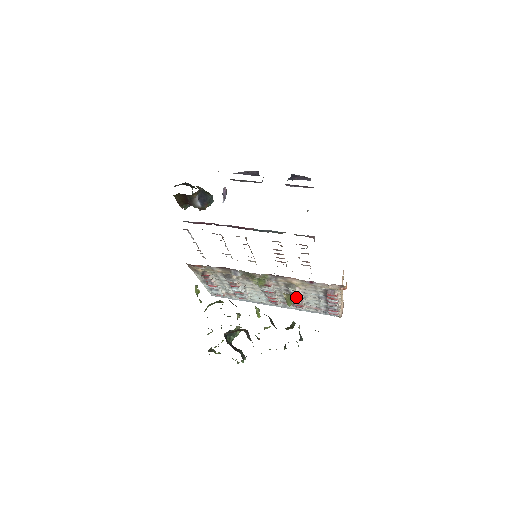
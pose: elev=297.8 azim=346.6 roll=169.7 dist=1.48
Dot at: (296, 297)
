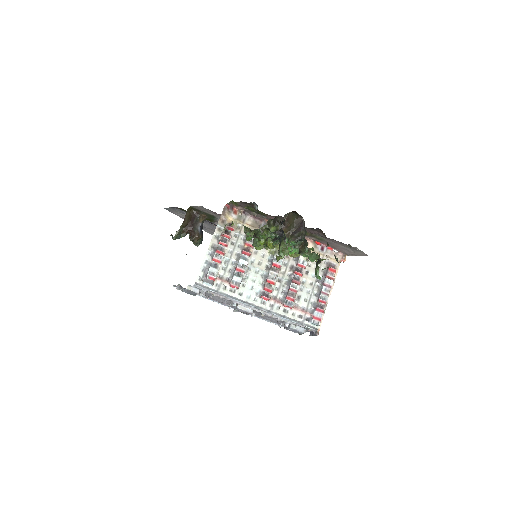
Dot at: (296, 279)
